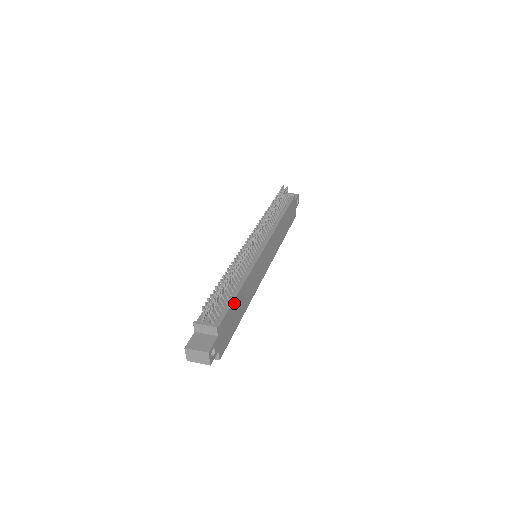
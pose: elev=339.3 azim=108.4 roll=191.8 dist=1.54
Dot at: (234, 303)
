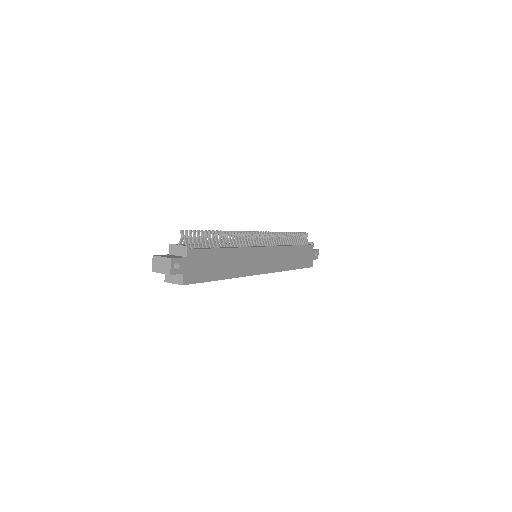
Dot at: (214, 252)
